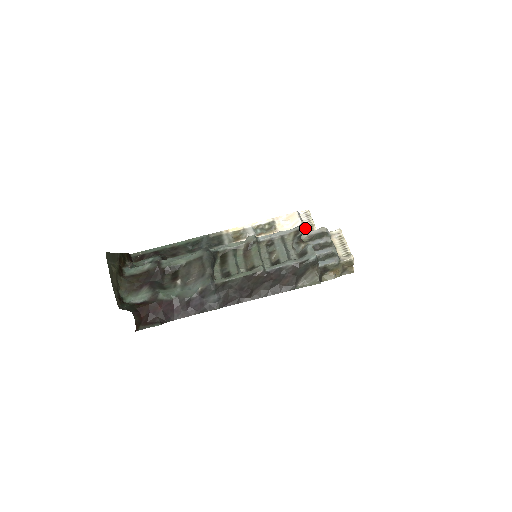
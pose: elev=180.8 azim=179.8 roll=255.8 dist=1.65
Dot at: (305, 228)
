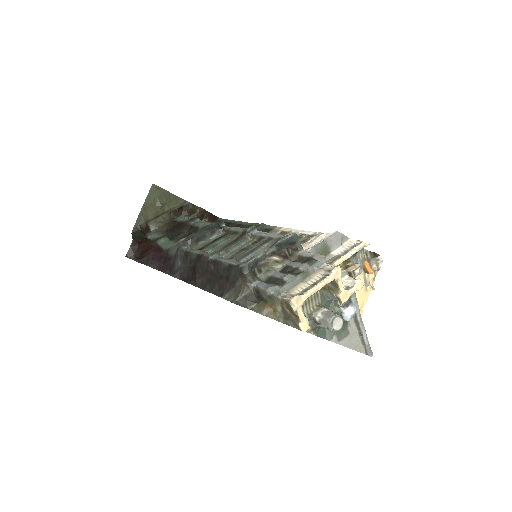
Dot at: (288, 237)
